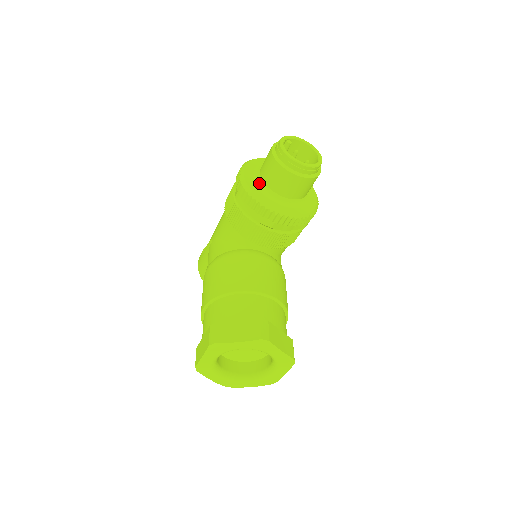
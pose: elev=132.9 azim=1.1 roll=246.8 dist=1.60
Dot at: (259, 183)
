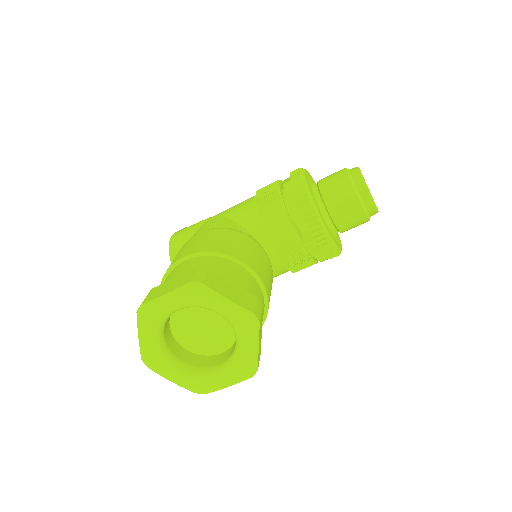
Dot at: (313, 188)
